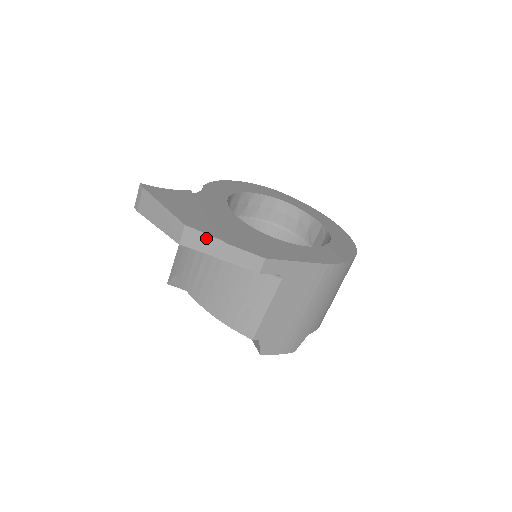
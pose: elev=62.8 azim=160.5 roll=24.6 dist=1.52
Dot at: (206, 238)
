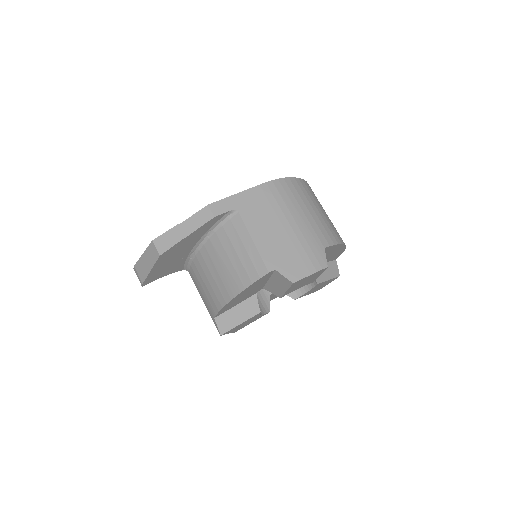
Dot at: (169, 234)
